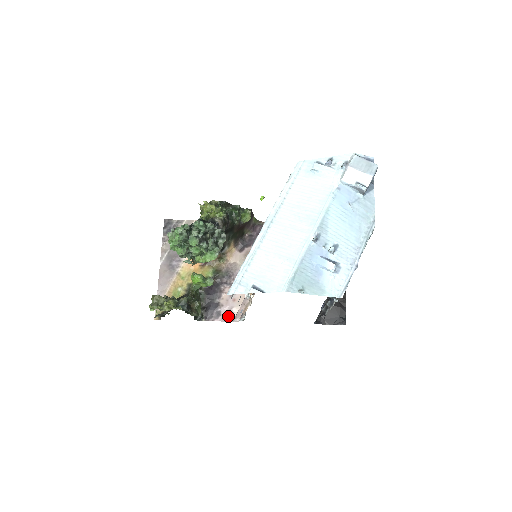
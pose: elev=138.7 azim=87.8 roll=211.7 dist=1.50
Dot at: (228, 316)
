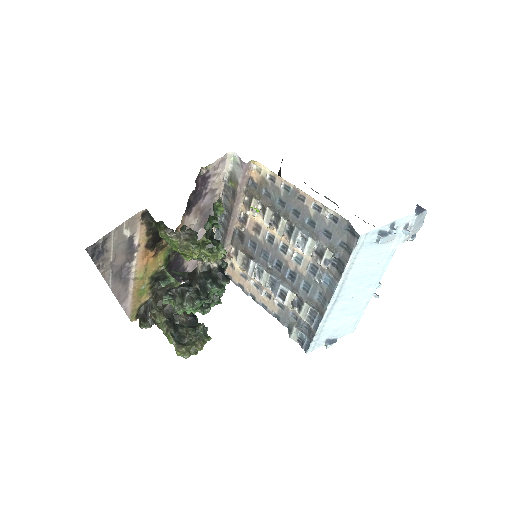
Dot at: occluded
